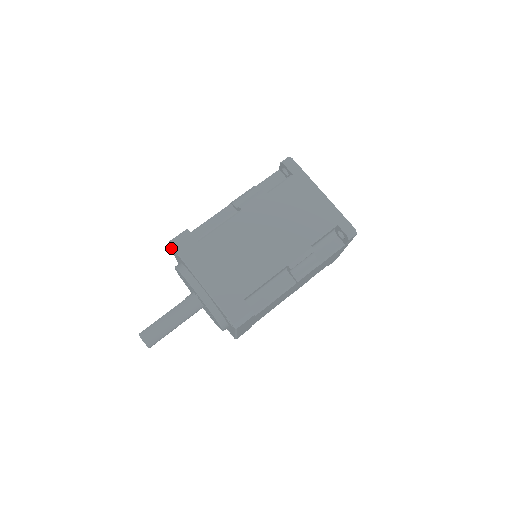
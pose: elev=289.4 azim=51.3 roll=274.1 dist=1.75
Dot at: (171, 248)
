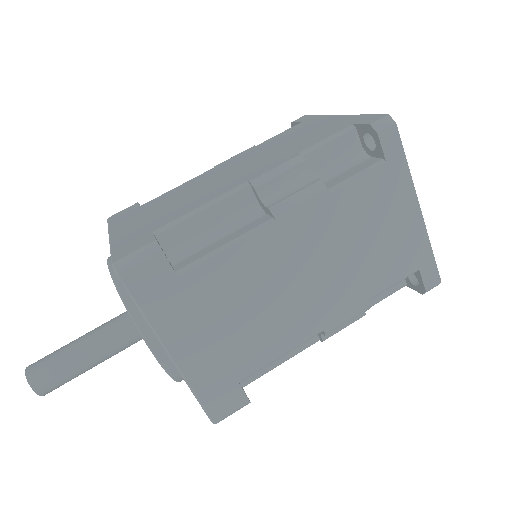
Dot at: occluded
